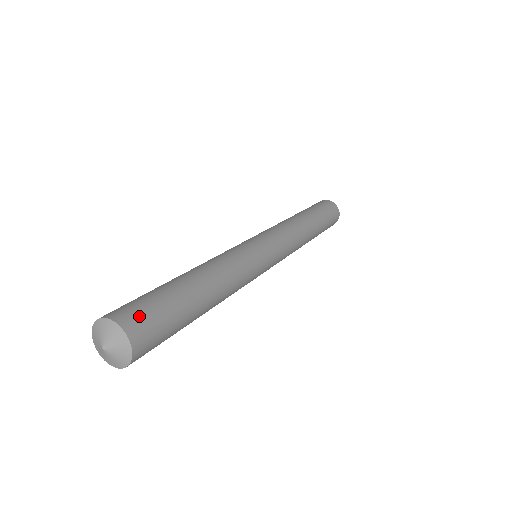
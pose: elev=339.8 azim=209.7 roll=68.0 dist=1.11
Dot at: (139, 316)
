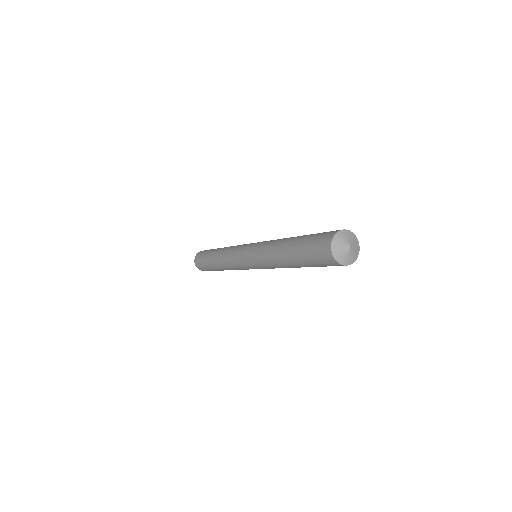
Dot at: occluded
